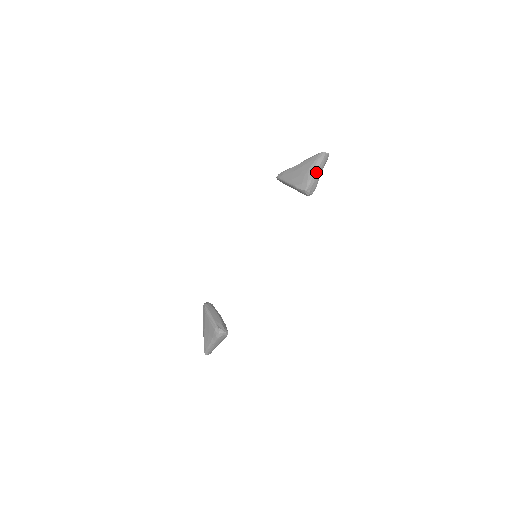
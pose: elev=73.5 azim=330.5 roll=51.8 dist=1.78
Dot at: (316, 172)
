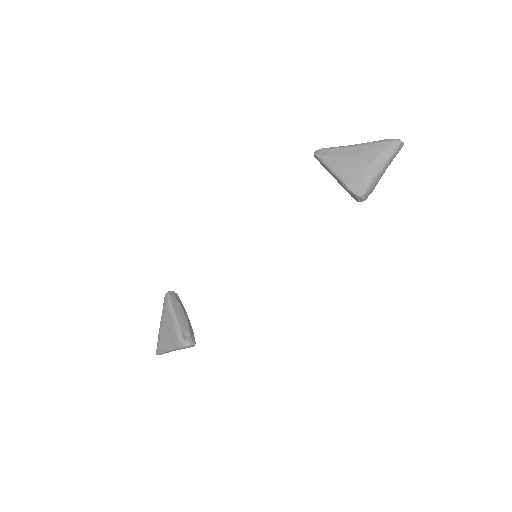
Dot at: (381, 170)
